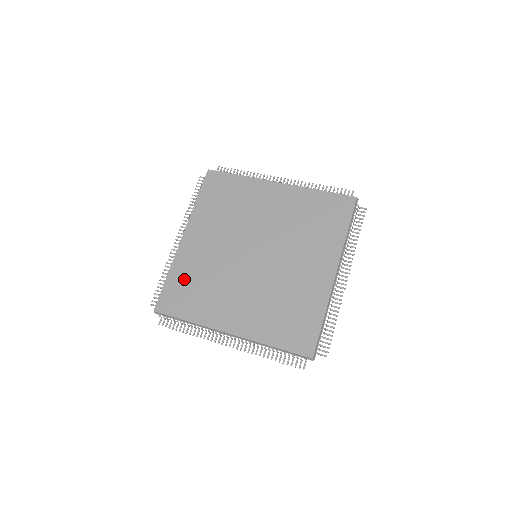
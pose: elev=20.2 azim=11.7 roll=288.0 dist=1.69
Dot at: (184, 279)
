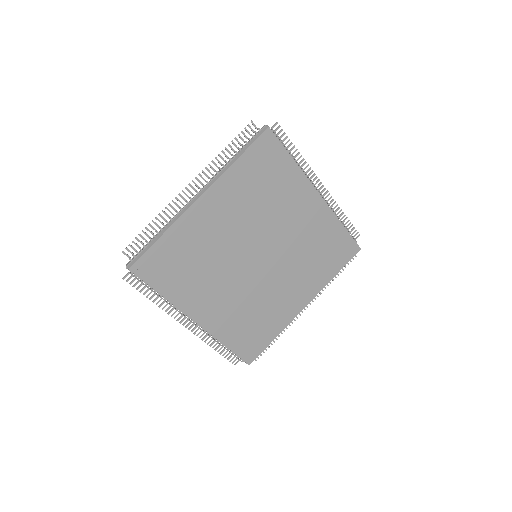
Dot at: (179, 249)
